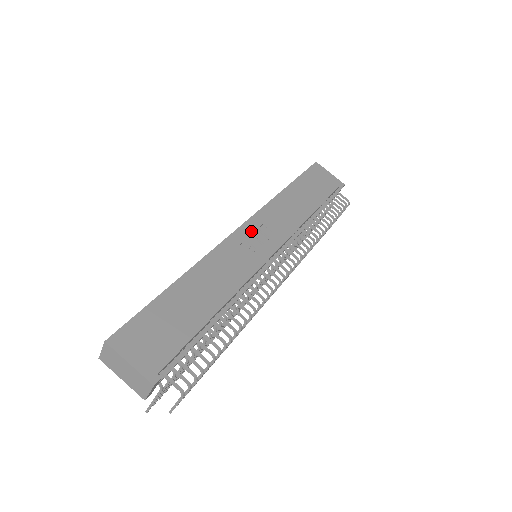
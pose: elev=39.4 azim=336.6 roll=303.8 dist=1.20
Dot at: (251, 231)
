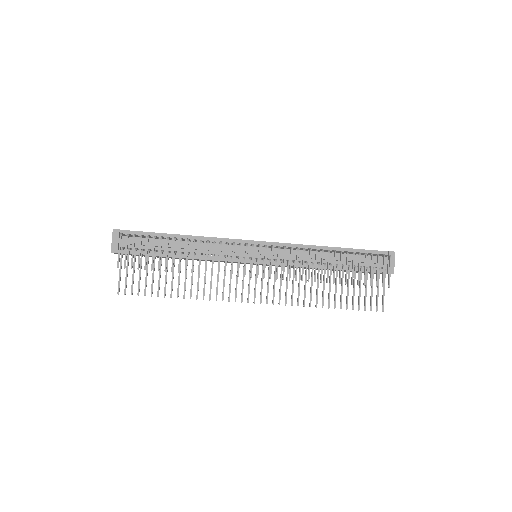
Dot at: occluded
